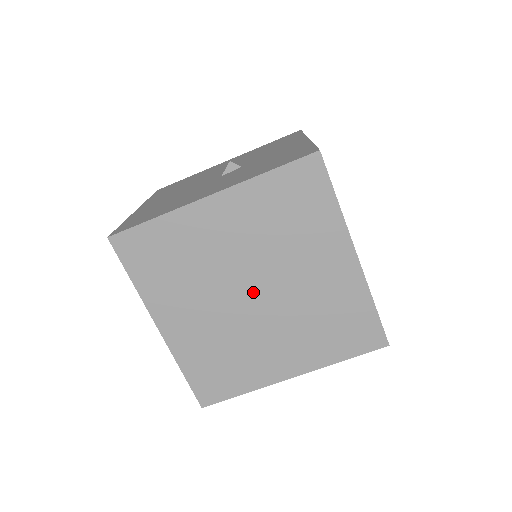
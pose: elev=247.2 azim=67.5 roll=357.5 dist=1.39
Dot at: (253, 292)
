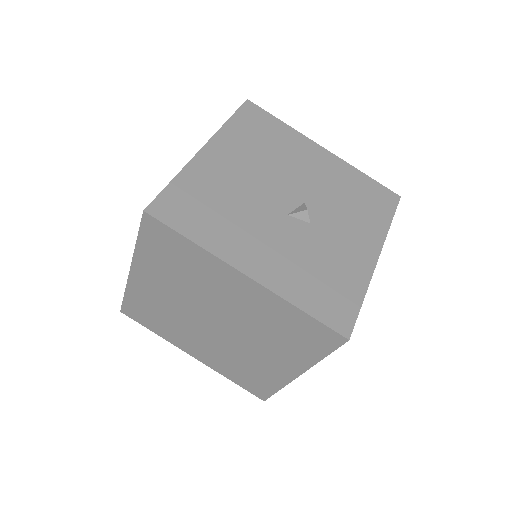
Dot at: (215, 322)
